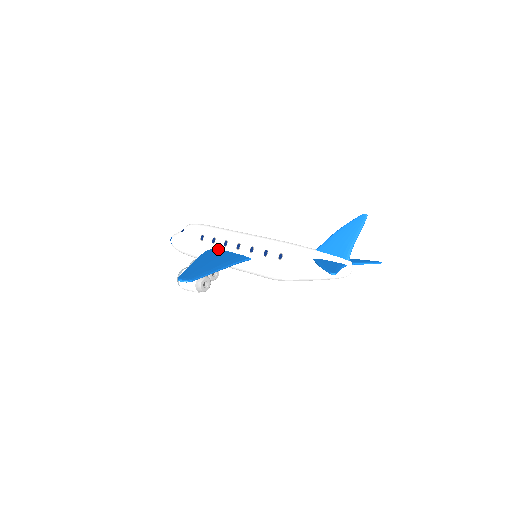
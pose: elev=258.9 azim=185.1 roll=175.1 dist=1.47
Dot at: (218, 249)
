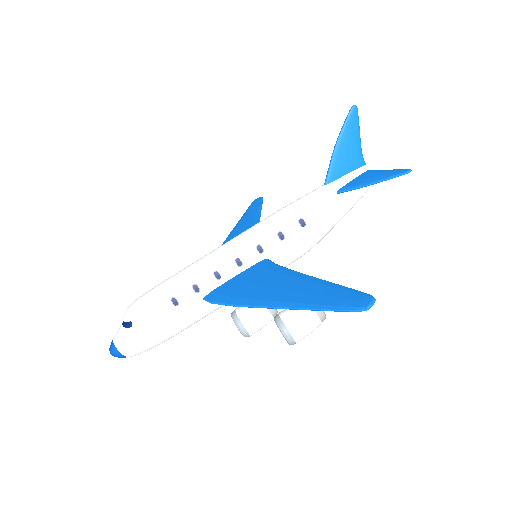
Dot at: (214, 290)
